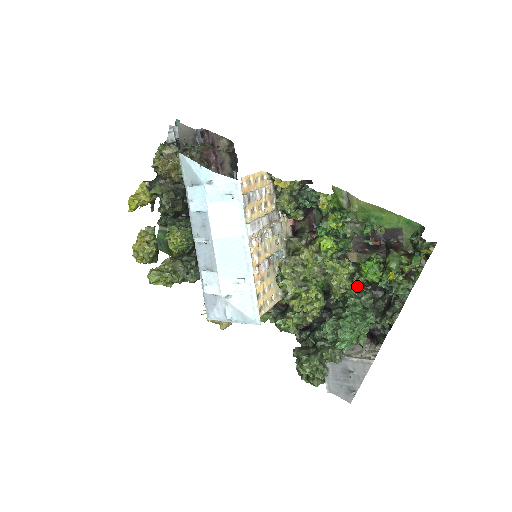
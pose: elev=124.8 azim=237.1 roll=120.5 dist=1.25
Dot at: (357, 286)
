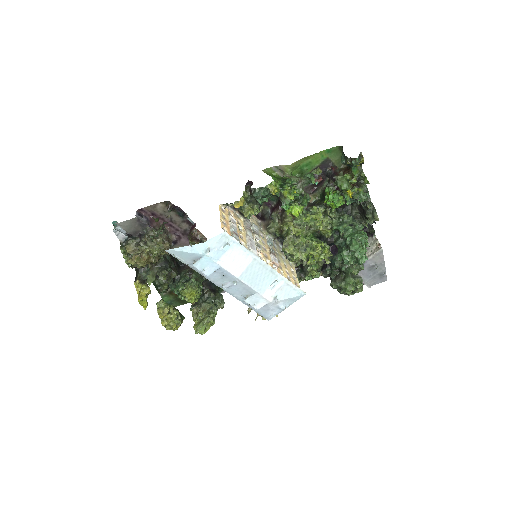
Dot at: (335, 217)
